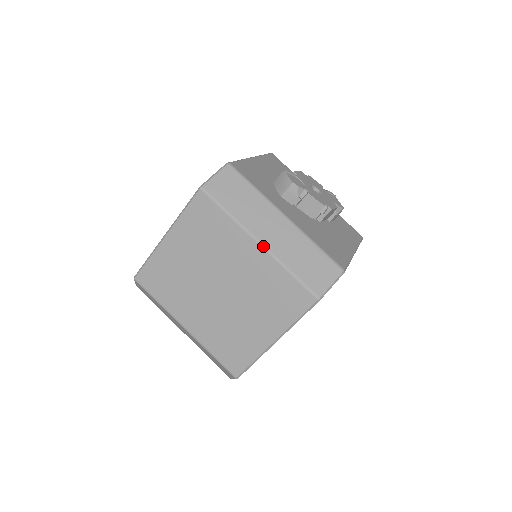
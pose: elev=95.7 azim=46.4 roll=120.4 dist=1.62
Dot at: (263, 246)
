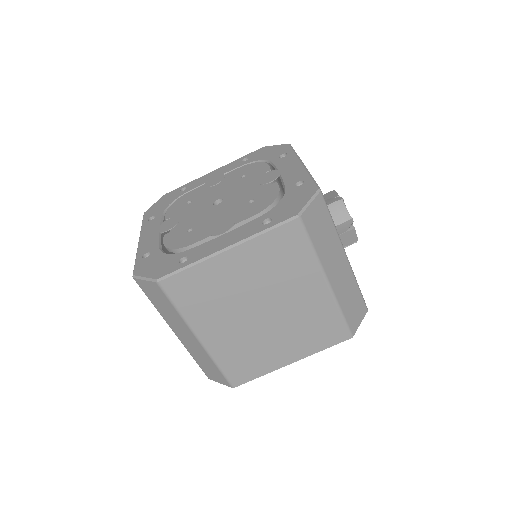
Dot at: (330, 287)
